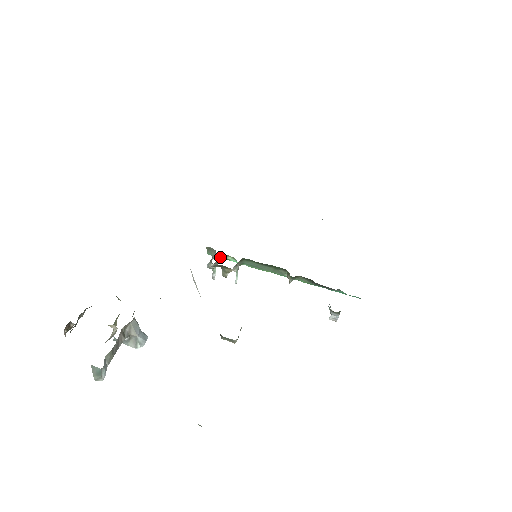
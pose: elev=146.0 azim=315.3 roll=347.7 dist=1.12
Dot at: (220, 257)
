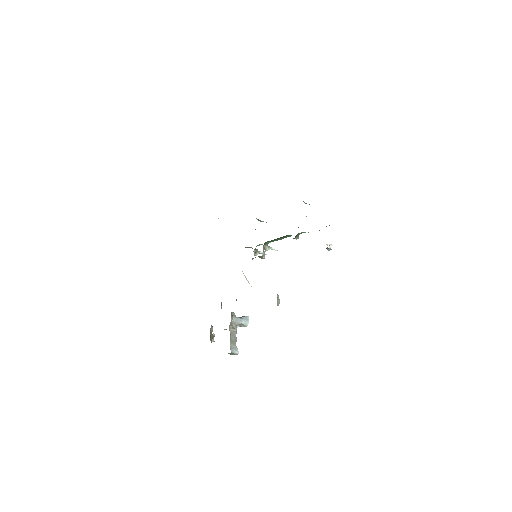
Dot at: (256, 246)
